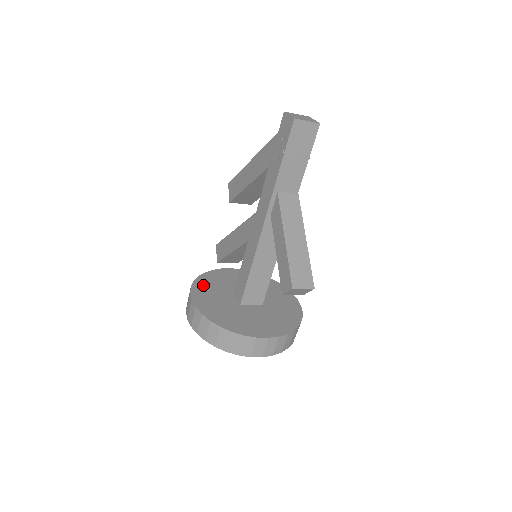
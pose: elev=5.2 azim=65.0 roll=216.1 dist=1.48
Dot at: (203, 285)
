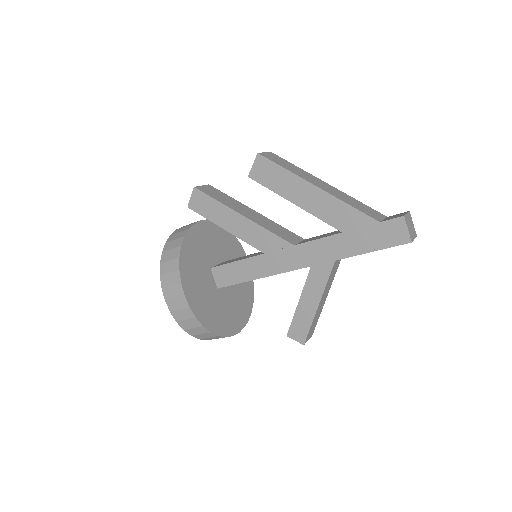
Dot at: (188, 264)
